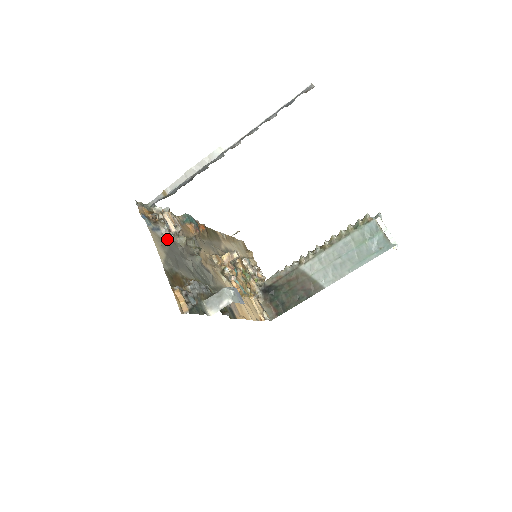
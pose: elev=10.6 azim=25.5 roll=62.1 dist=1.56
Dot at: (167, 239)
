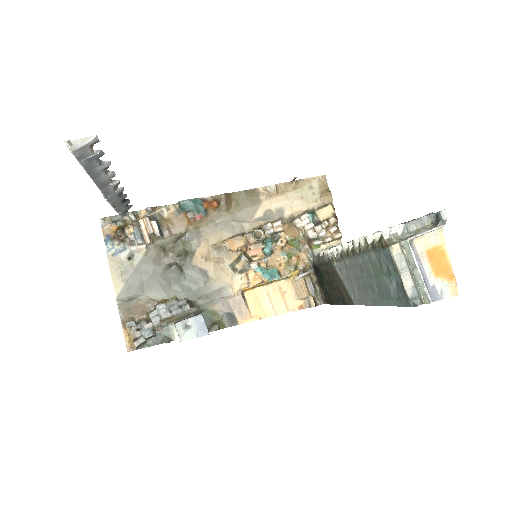
Dot at: (137, 256)
